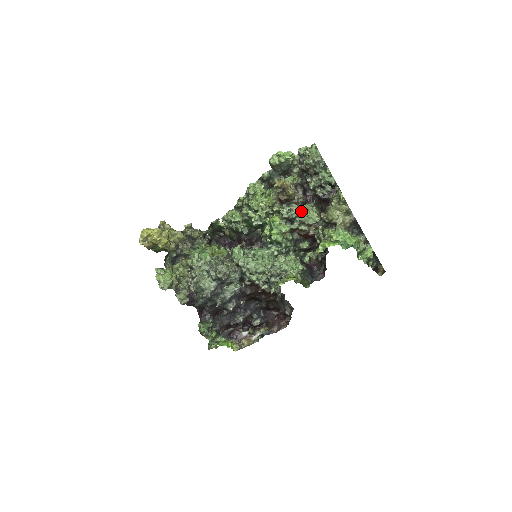
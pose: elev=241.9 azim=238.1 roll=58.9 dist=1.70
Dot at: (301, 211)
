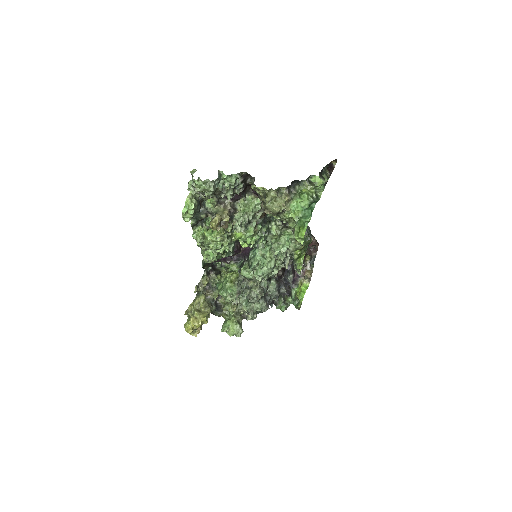
Dot at: (245, 213)
